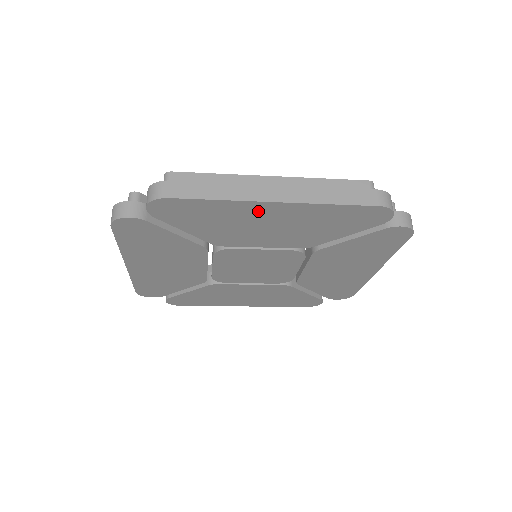
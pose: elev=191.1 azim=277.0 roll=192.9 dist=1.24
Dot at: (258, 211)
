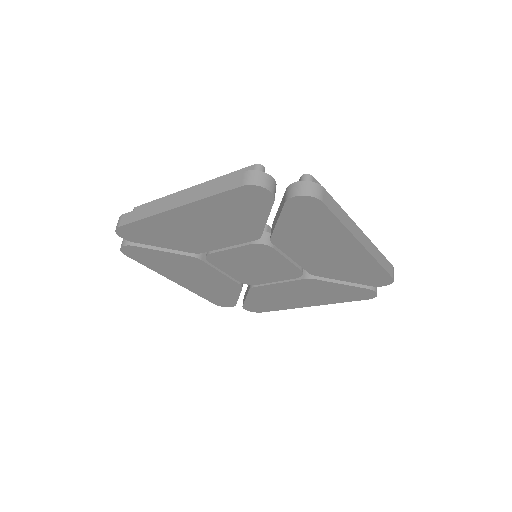
Dot at: (343, 242)
